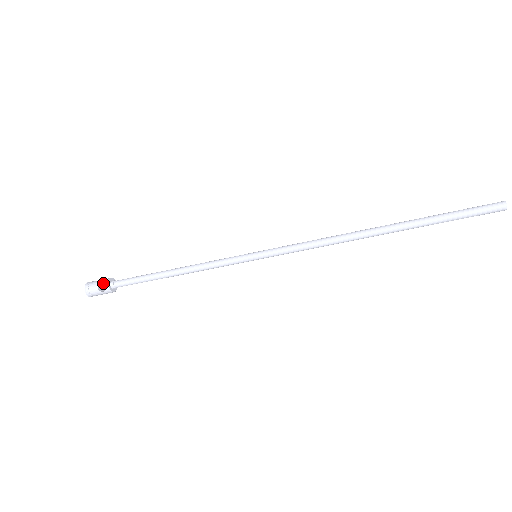
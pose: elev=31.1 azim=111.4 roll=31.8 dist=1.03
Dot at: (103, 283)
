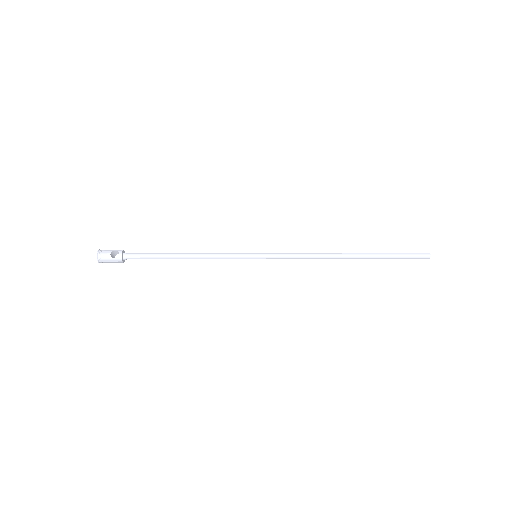
Dot at: (114, 253)
